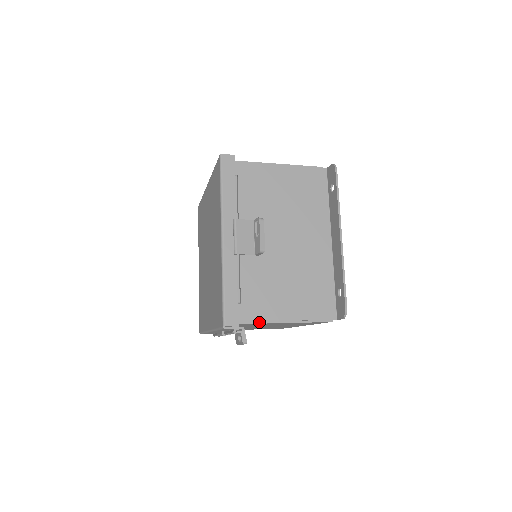
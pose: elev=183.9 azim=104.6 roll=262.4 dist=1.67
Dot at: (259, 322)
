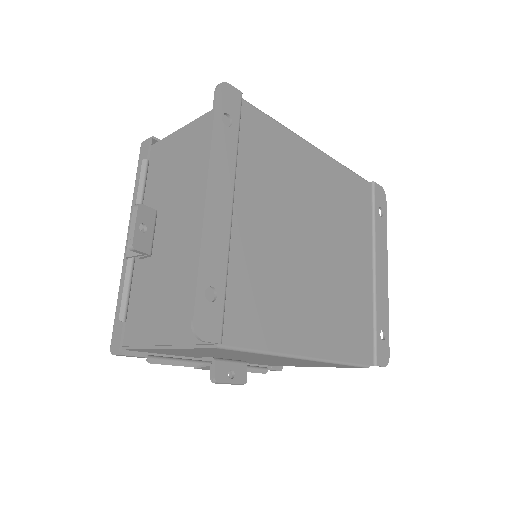
Dot at: (143, 347)
